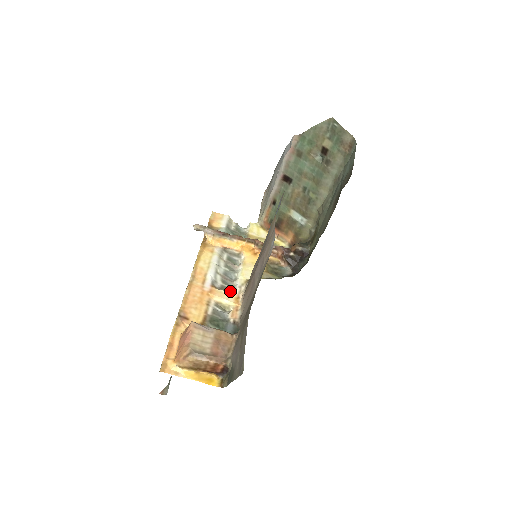
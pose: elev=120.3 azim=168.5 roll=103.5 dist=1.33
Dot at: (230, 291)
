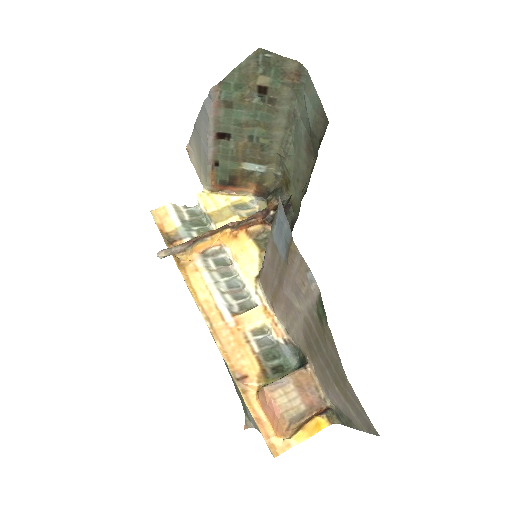
Dot at: (250, 304)
